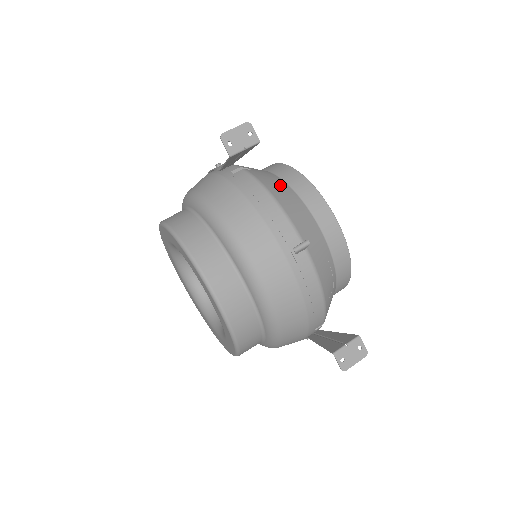
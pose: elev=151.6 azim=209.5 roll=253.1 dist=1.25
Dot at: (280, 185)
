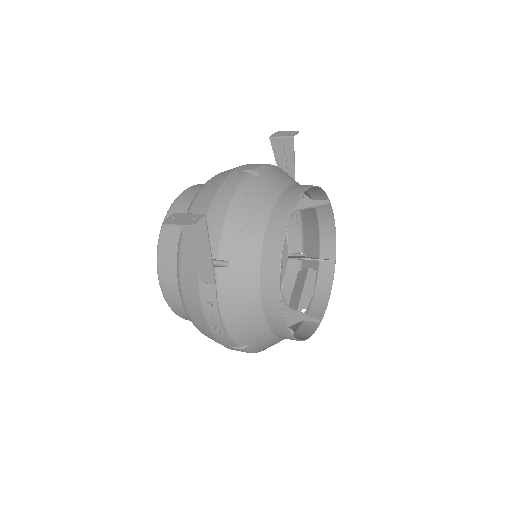
Dot at: occluded
